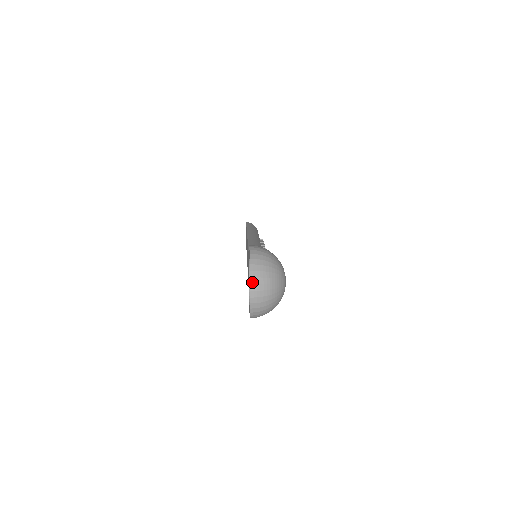
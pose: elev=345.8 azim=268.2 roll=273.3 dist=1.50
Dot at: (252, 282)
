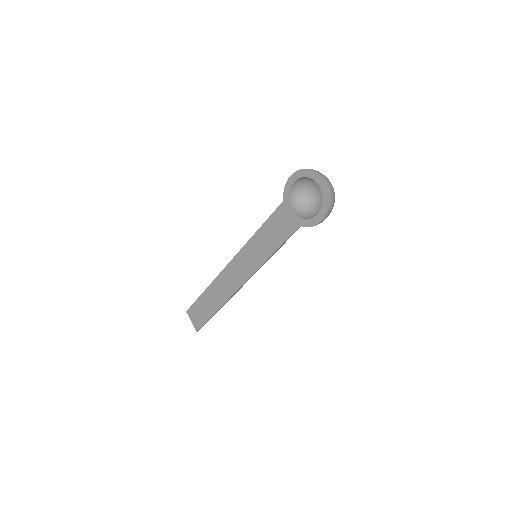
Dot at: (320, 174)
